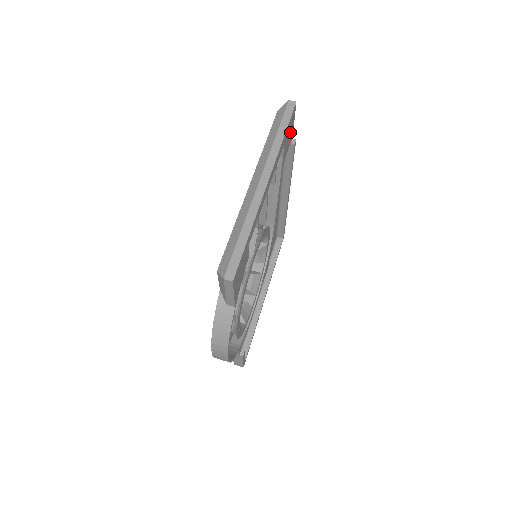
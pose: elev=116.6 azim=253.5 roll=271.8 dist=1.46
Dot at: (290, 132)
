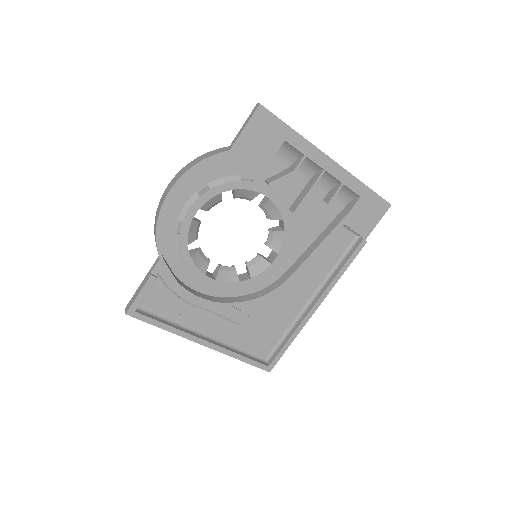
Dot at: (369, 217)
